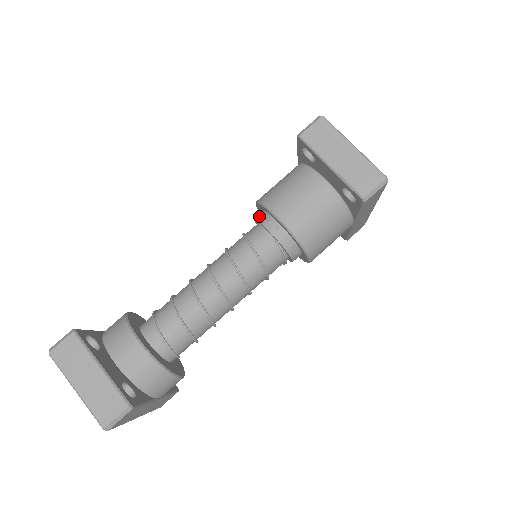
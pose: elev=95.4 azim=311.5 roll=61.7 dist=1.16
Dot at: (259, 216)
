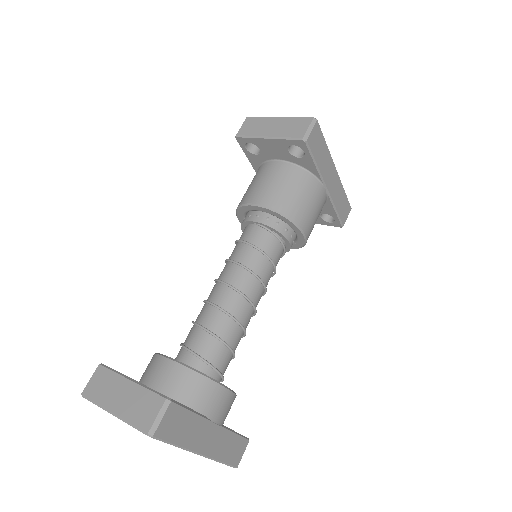
Dot at: occluded
